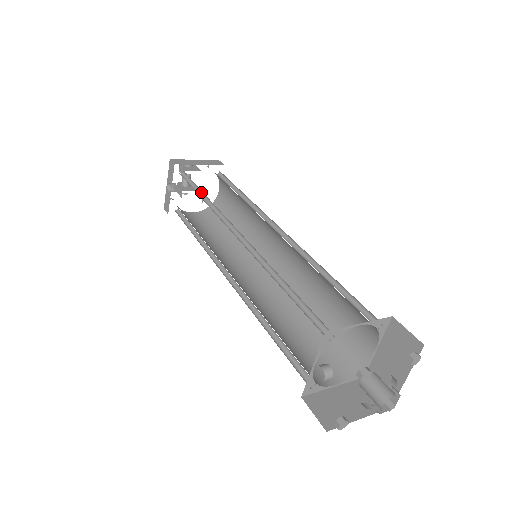
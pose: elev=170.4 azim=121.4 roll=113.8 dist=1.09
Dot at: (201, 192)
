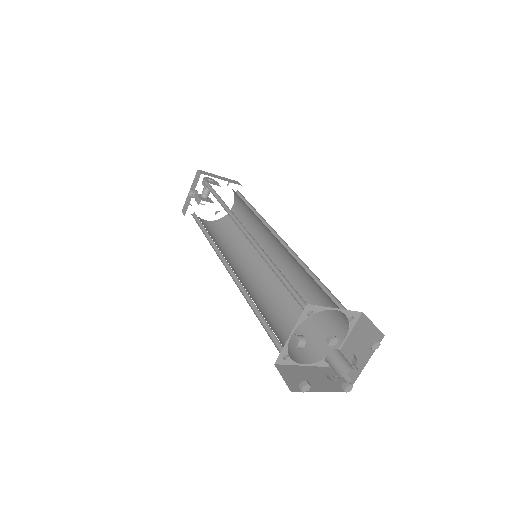
Dot at: (219, 198)
